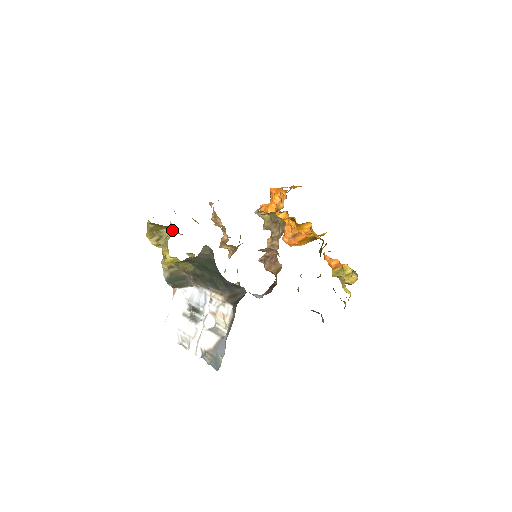
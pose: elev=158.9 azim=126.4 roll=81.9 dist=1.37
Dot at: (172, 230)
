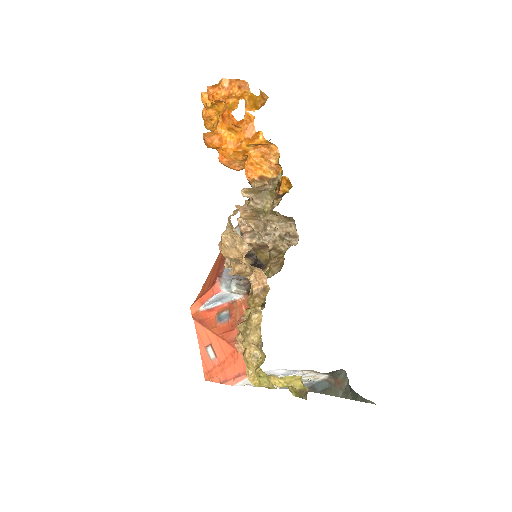
Dot at: (296, 376)
